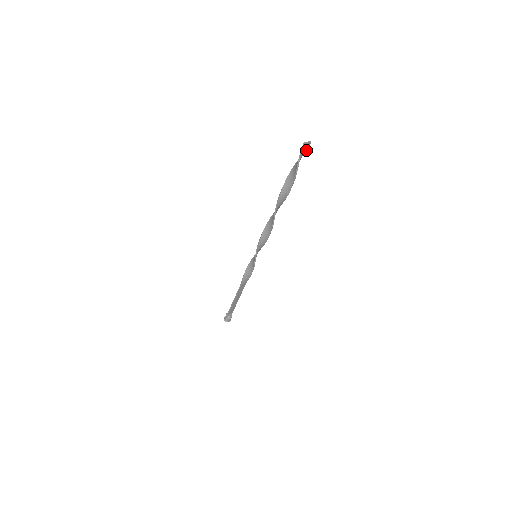
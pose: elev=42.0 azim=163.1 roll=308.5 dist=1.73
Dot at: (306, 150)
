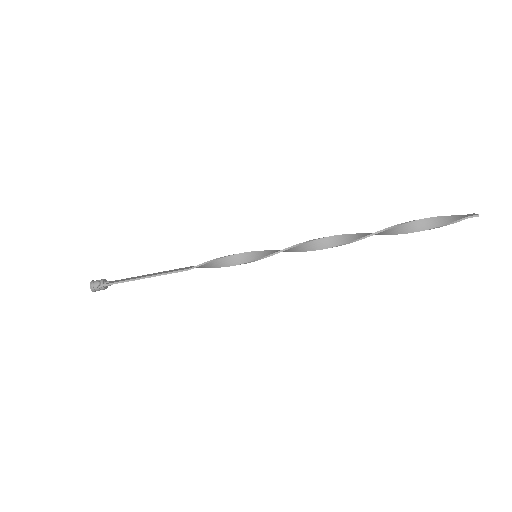
Dot at: (460, 217)
